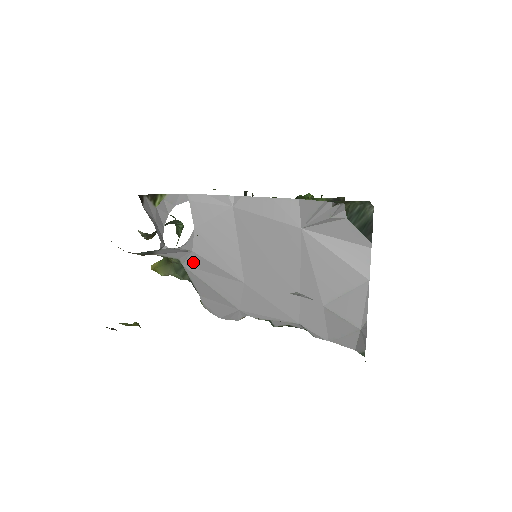
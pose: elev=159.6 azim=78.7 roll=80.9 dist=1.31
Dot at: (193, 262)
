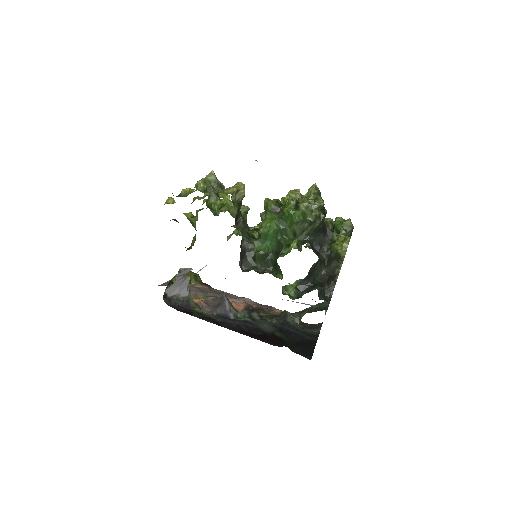
Dot at: occluded
